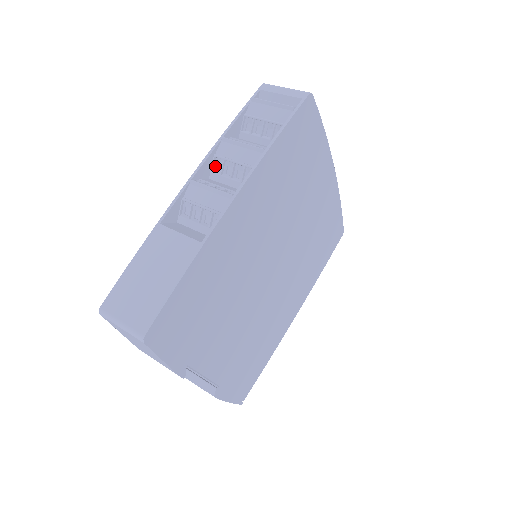
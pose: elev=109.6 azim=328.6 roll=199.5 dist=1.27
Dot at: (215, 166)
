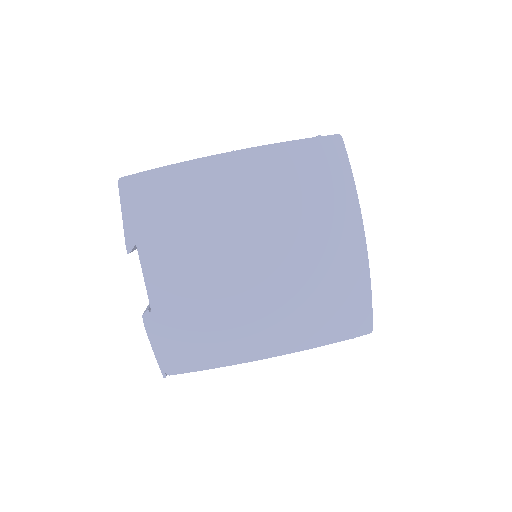
Dot at: occluded
